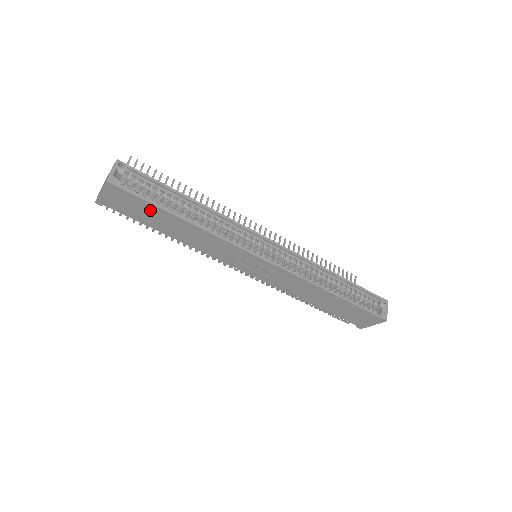
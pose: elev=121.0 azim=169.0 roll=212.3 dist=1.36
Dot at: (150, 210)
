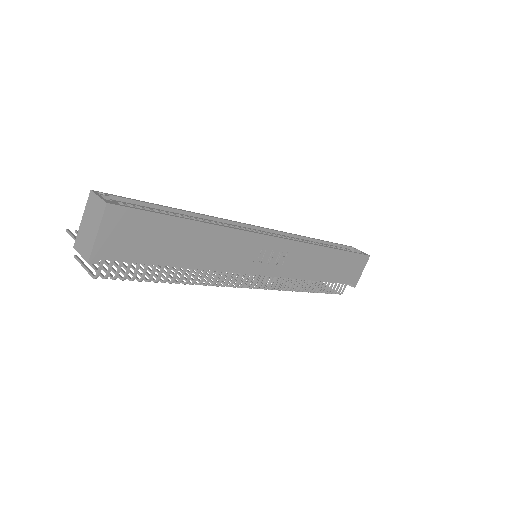
Dot at: (161, 229)
